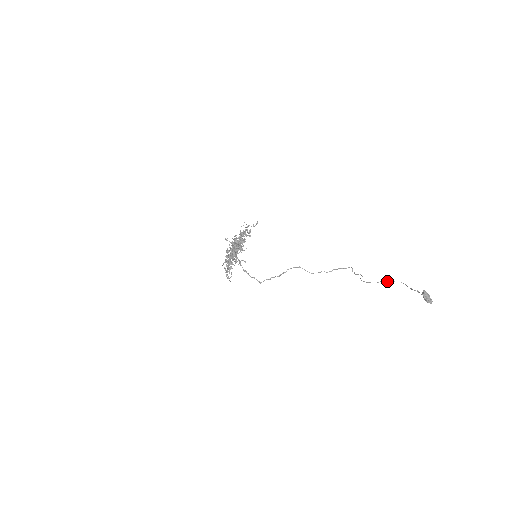
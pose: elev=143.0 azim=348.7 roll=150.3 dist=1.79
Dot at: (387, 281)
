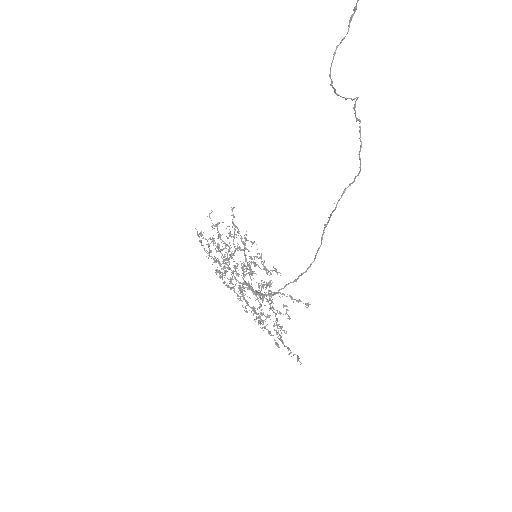
Dot at: (348, 28)
